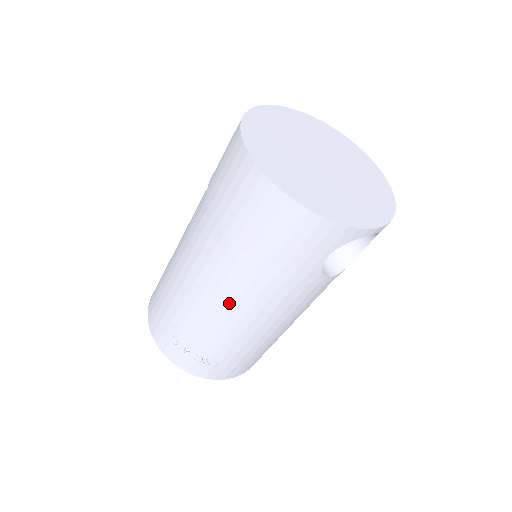
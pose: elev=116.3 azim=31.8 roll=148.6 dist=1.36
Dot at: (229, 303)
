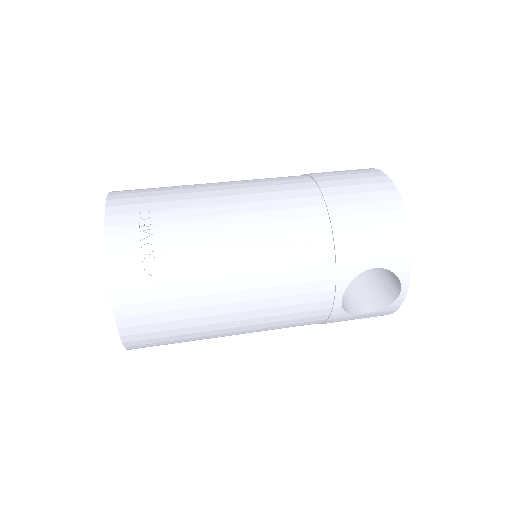
Dot at: (264, 228)
